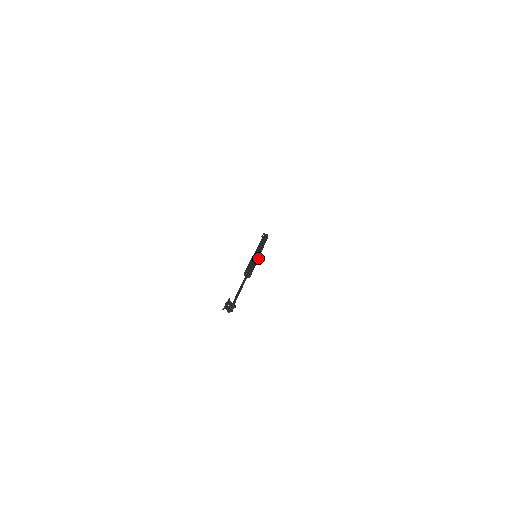
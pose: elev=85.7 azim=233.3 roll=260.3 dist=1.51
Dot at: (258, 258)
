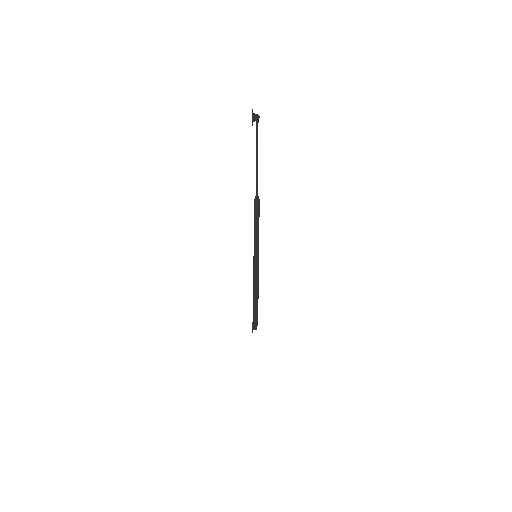
Dot at: (258, 249)
